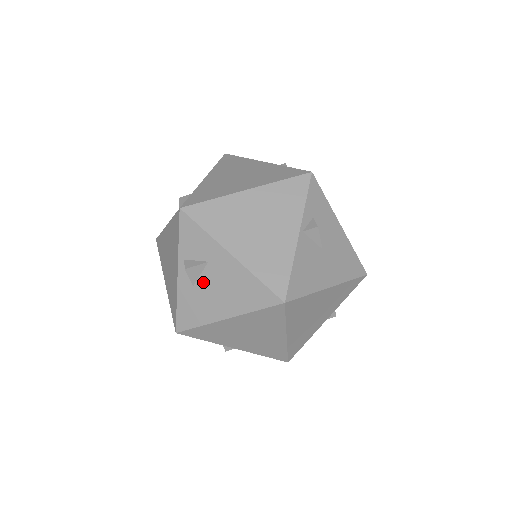
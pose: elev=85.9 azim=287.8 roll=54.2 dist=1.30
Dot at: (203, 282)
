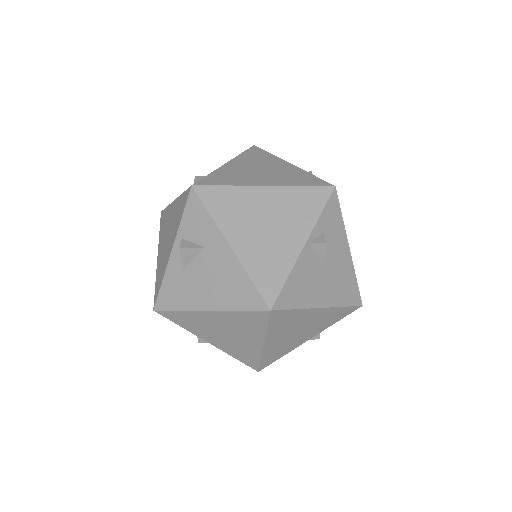
Dot at: (194, 266)
